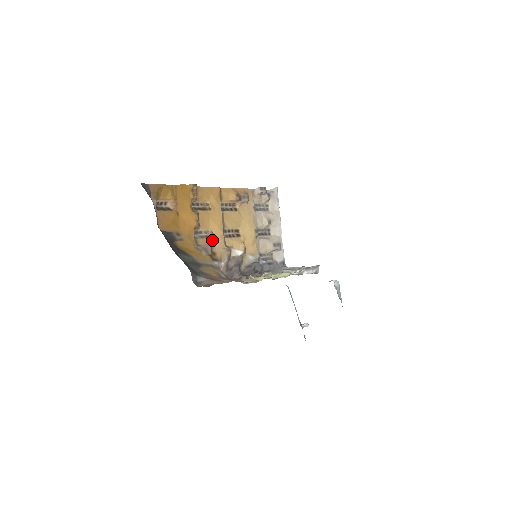
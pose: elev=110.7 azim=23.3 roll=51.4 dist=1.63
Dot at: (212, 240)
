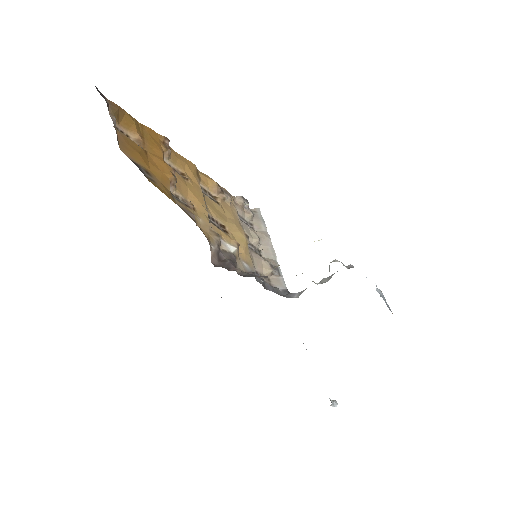
Dot at: (194, 213)
